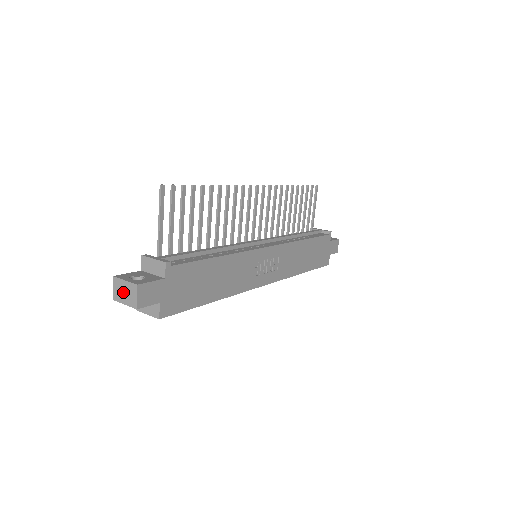
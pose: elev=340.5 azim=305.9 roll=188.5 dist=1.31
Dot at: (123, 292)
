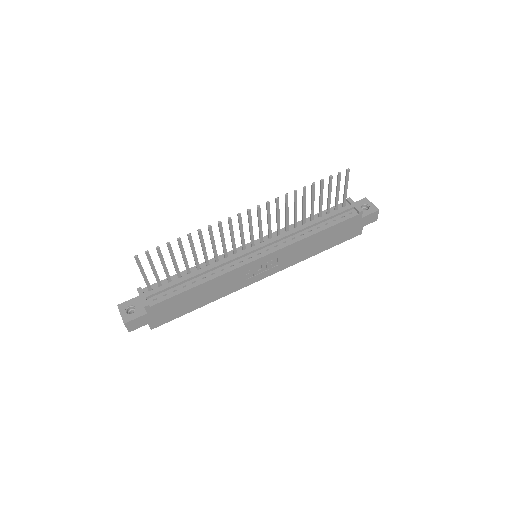
Dot at: occluded
